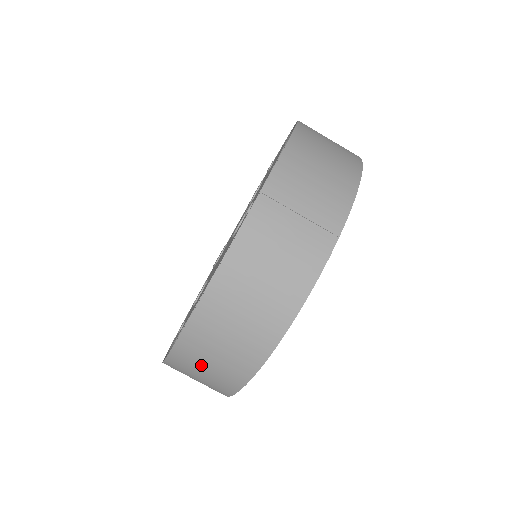
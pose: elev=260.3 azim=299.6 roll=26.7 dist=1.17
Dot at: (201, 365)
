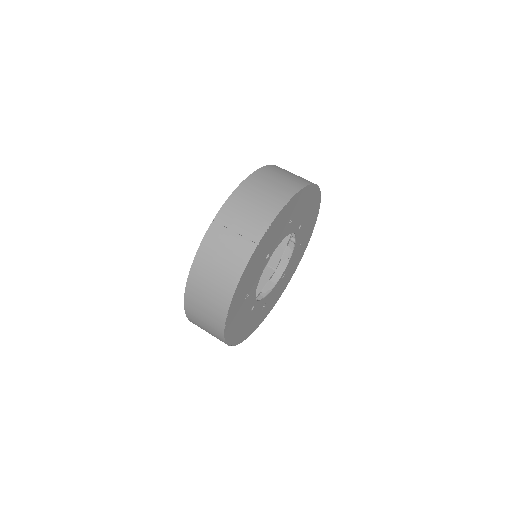
Dot at: (201, 323)
